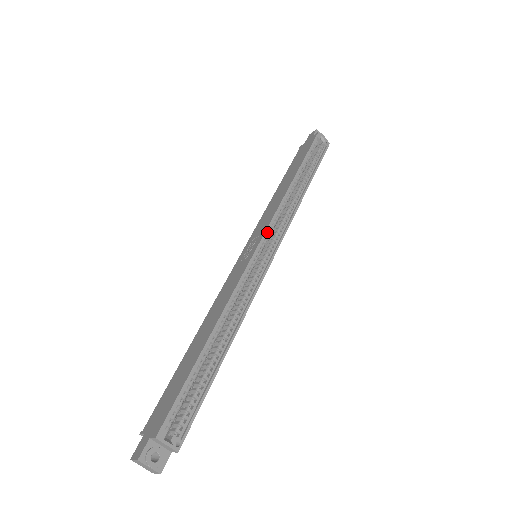
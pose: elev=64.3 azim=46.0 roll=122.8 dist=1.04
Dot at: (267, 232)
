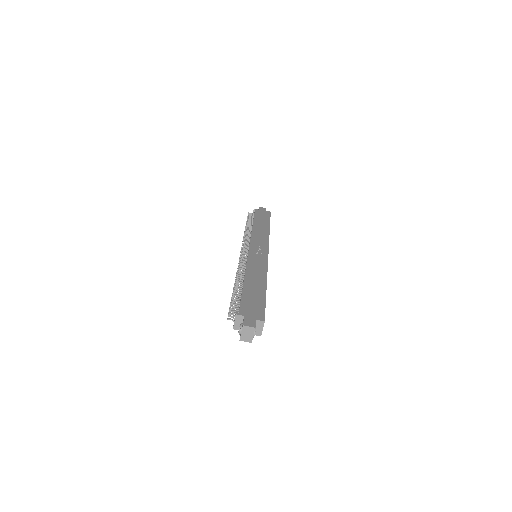
Dot at: (267, 248)
